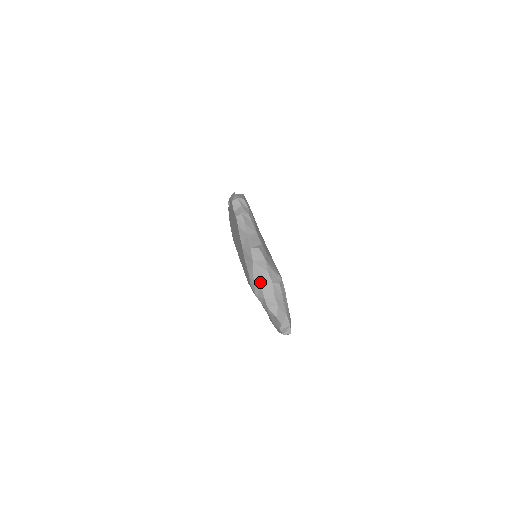
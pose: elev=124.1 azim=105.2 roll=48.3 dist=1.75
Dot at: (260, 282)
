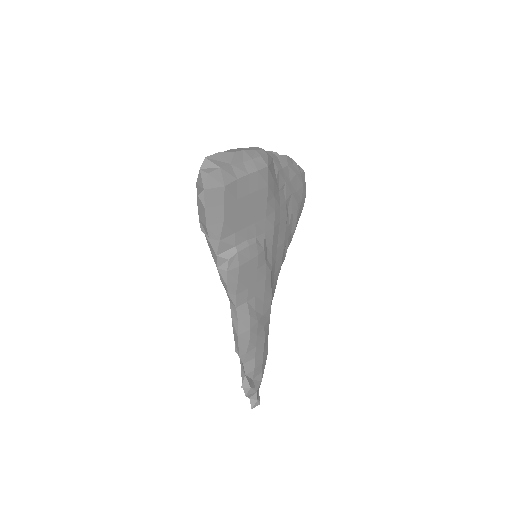
Dot at: (245, 148)
